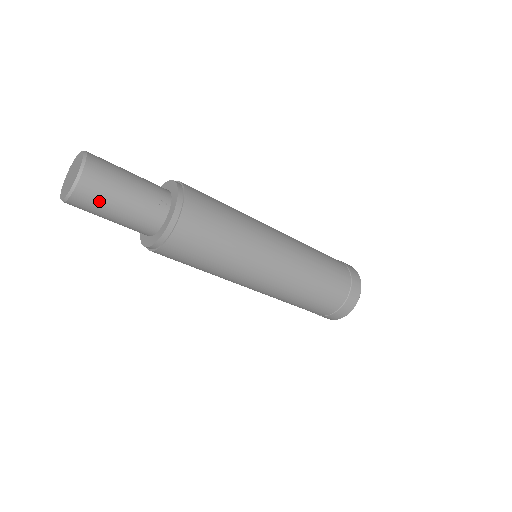
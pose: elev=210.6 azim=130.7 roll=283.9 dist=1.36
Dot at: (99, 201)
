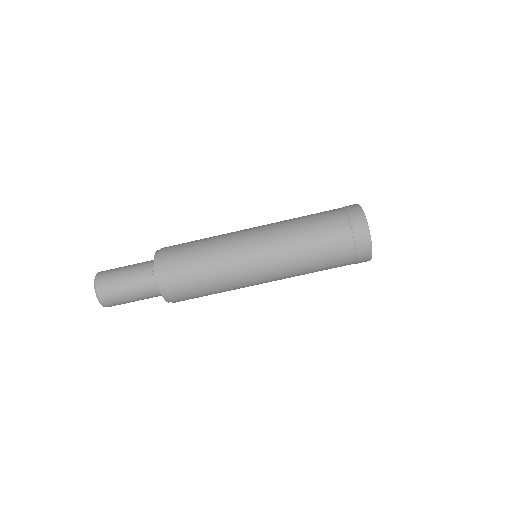
Dot at: (116, 297)
